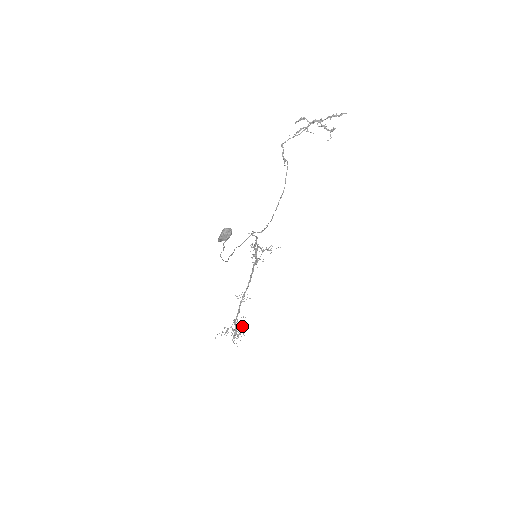
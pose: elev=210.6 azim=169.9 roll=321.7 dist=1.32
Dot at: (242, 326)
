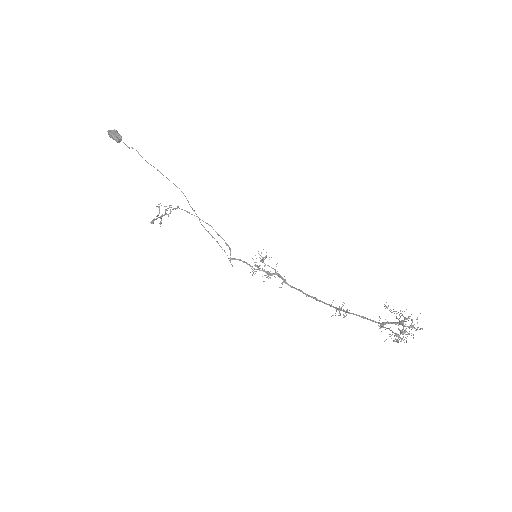
Dot at: occluded
